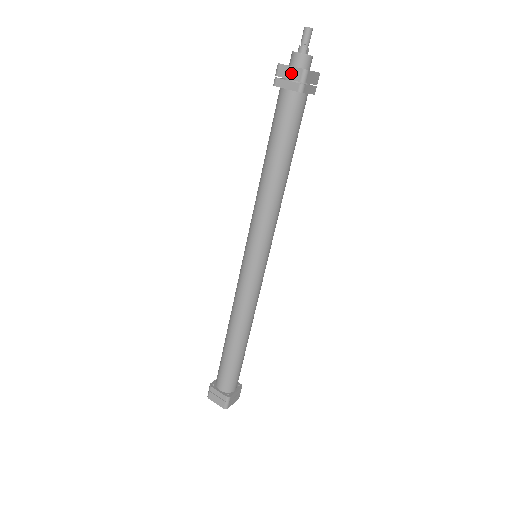
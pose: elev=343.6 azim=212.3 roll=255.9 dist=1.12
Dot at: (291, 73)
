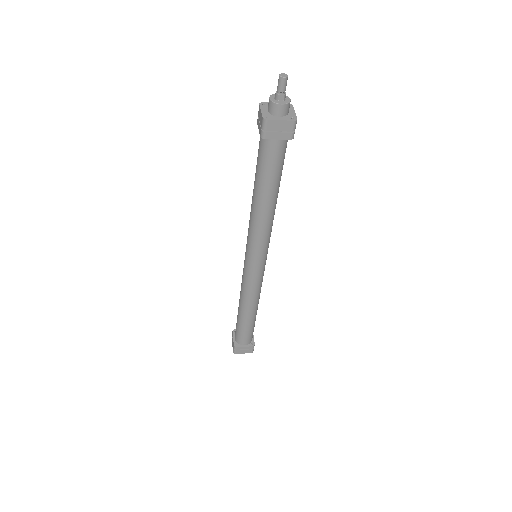
Dot at: (260, 117)
